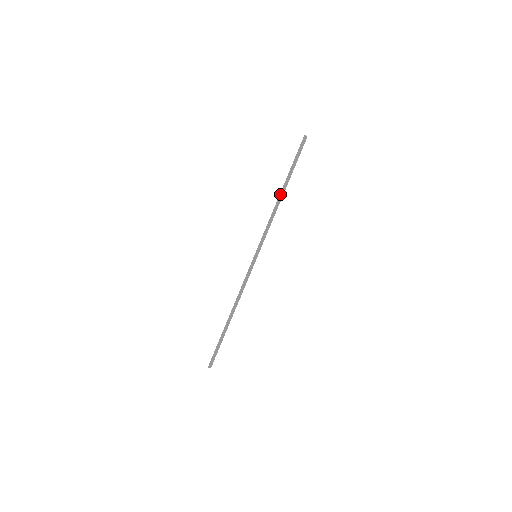
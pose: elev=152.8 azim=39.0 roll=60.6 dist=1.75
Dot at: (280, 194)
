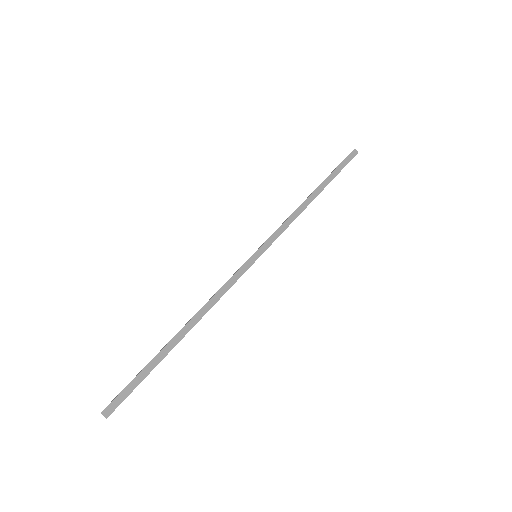
Dot at: (311, 194)
